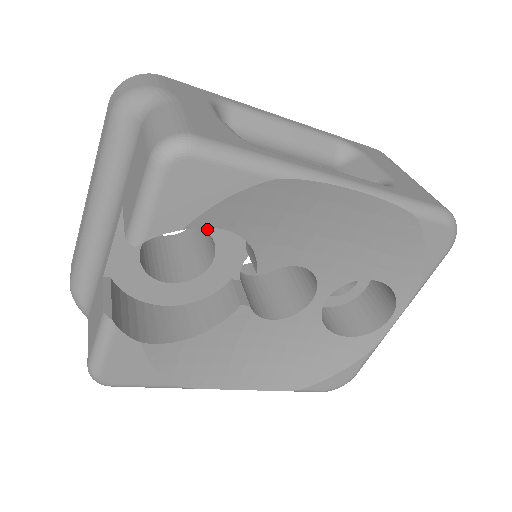
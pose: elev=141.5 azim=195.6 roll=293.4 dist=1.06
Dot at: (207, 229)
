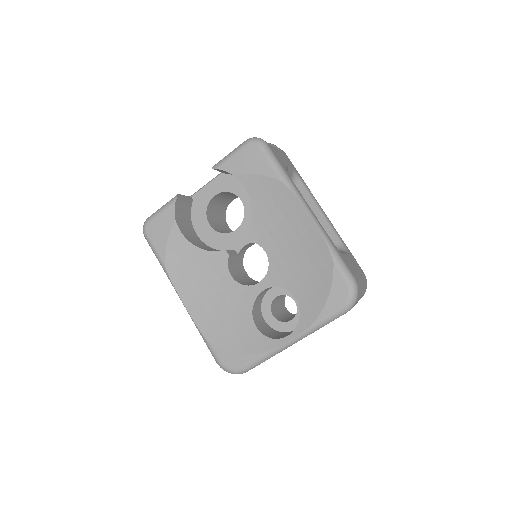
Dot at: (245, 210)
